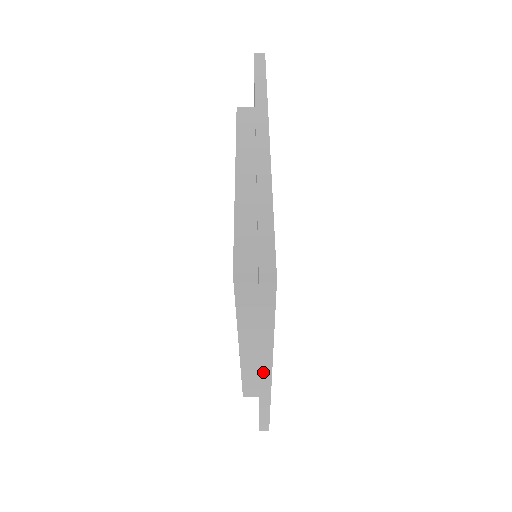
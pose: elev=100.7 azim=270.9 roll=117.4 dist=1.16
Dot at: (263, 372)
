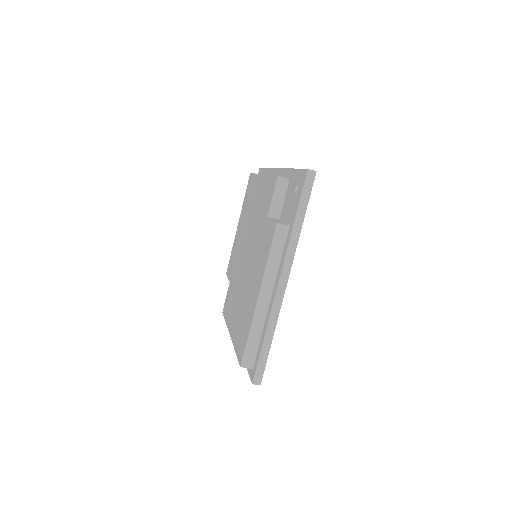
Dot at: occluded
